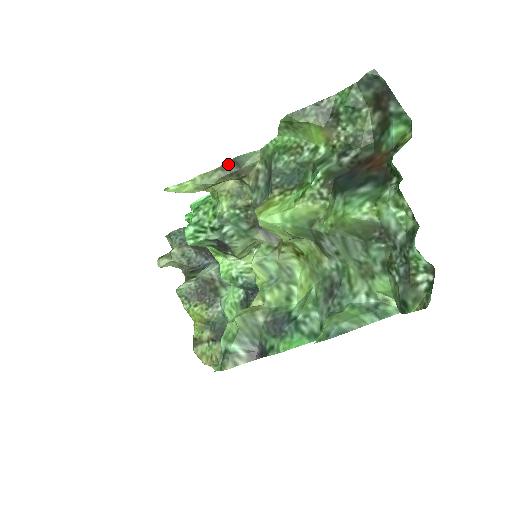
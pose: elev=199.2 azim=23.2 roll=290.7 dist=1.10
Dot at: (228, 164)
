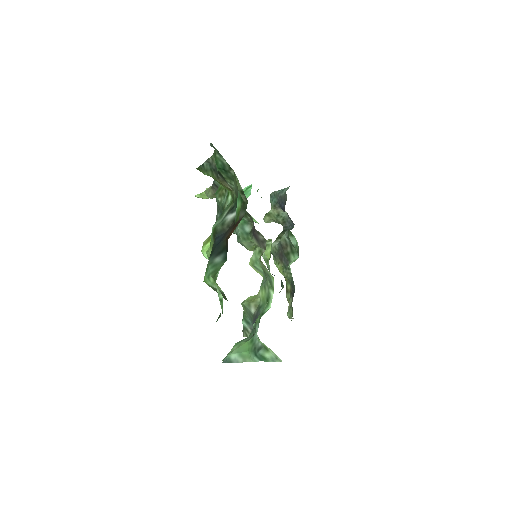
Dot at: (212, 185)
